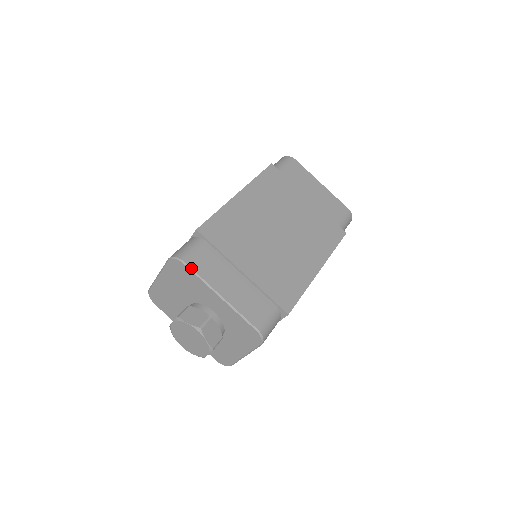
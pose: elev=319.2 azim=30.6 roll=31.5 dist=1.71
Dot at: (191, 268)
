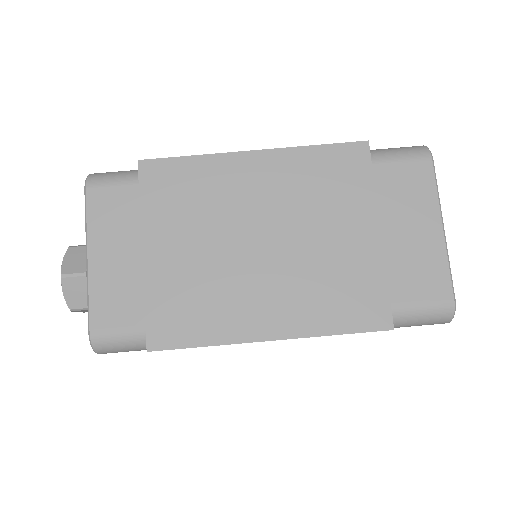
Dot at: (86, 201)
